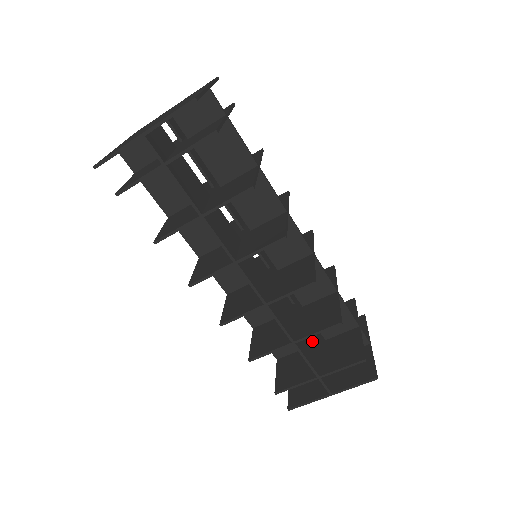
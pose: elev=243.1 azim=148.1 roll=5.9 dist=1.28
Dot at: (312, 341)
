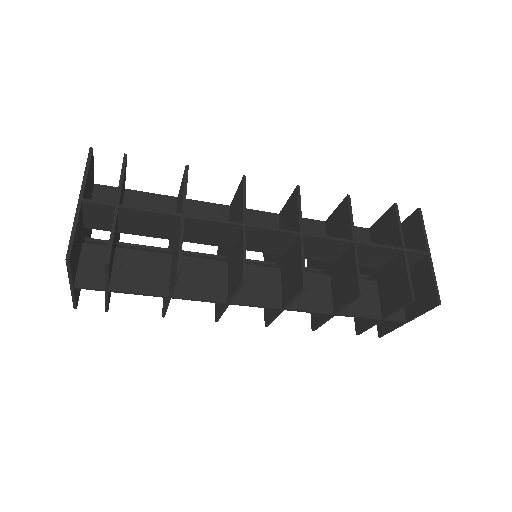
Dot at: (365, 280)
